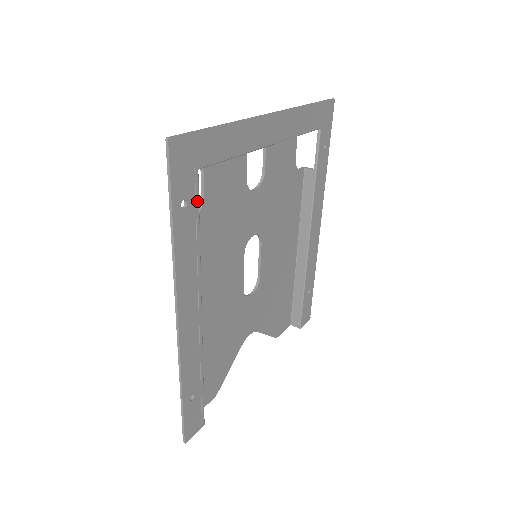
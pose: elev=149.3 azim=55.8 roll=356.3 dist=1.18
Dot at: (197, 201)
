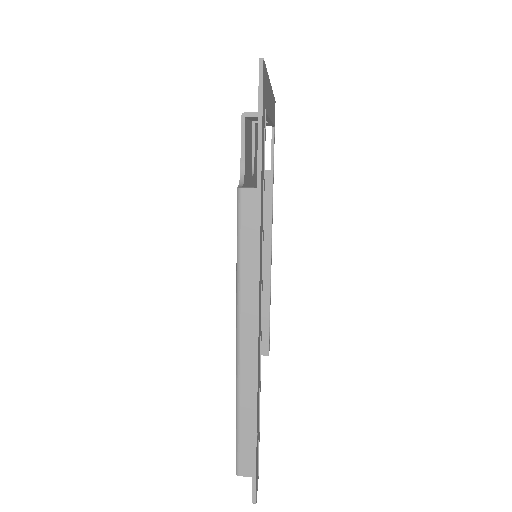
Dot at: (264, 154)
